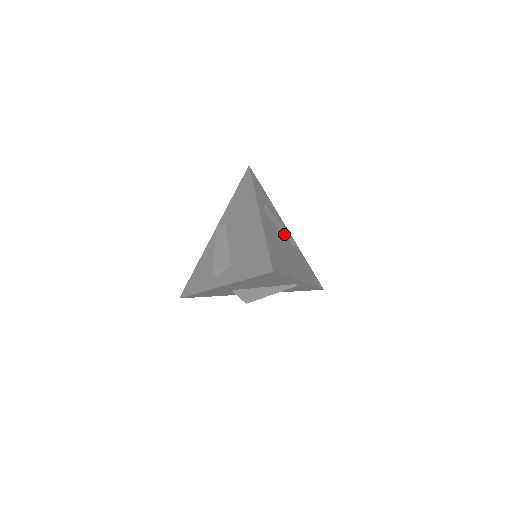
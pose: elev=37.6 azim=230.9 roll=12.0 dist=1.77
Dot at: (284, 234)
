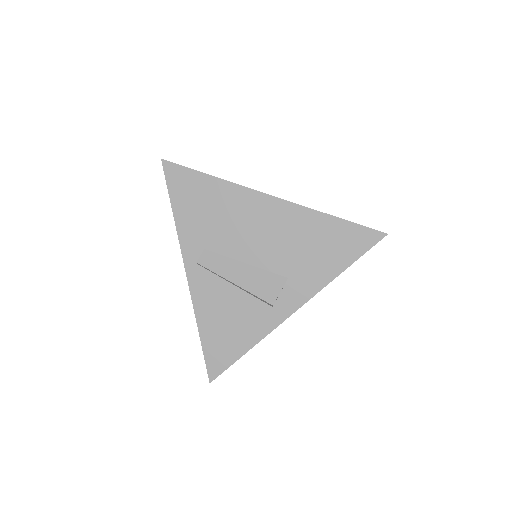
Dot at: occluded
